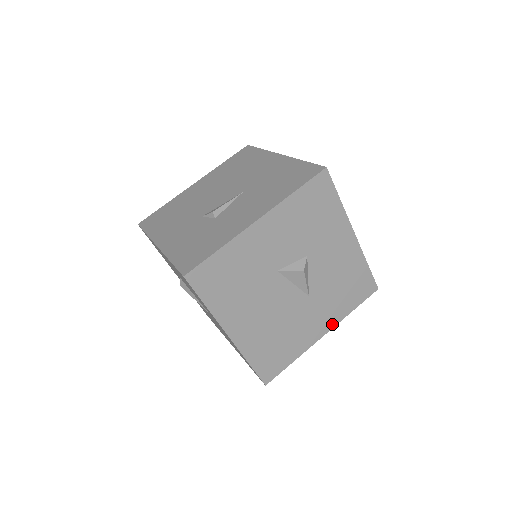
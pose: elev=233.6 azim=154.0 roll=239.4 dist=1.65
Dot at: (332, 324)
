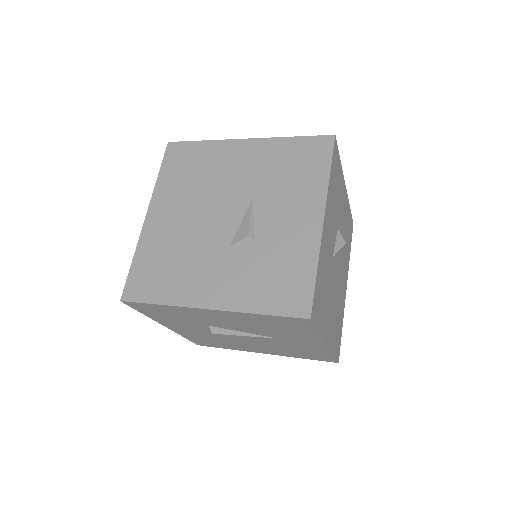
Dot at: (347, 275)
